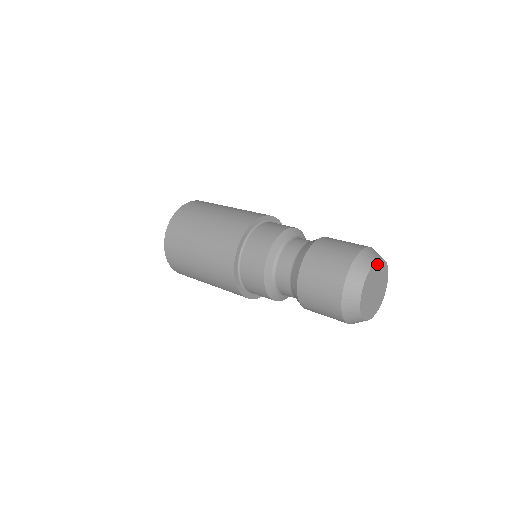
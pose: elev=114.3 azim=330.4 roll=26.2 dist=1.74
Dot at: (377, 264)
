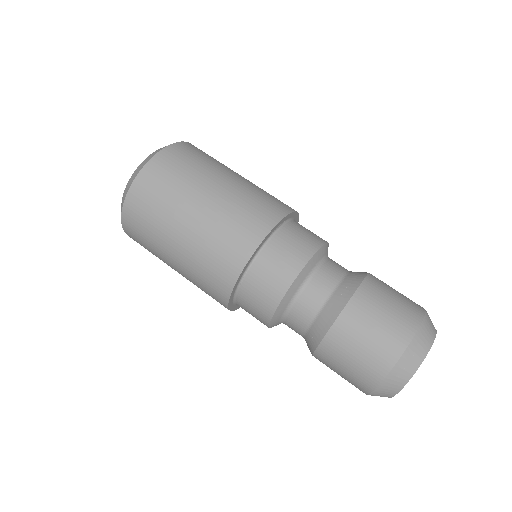
Dot at: occluded
